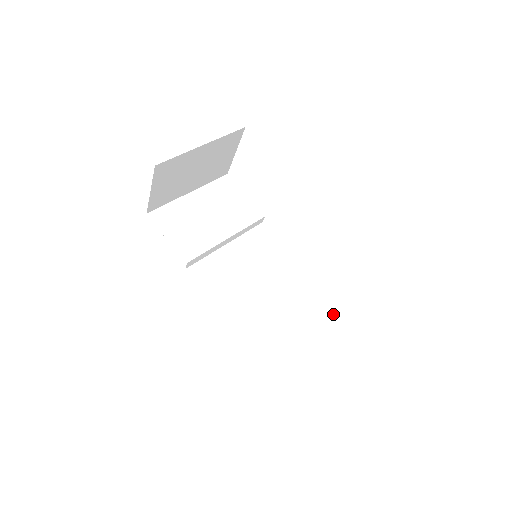
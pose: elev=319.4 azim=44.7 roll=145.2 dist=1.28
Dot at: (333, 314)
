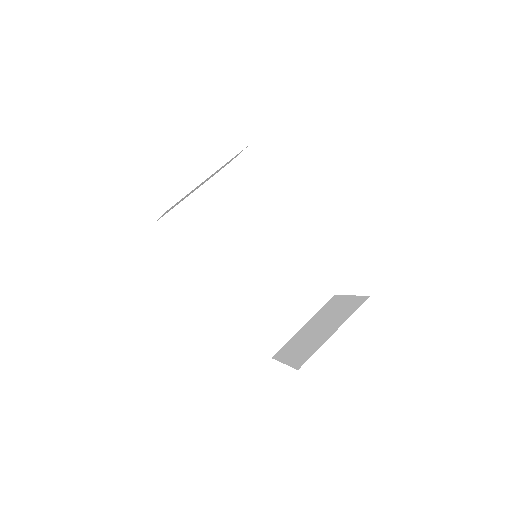
Dot at: (319, 300)
